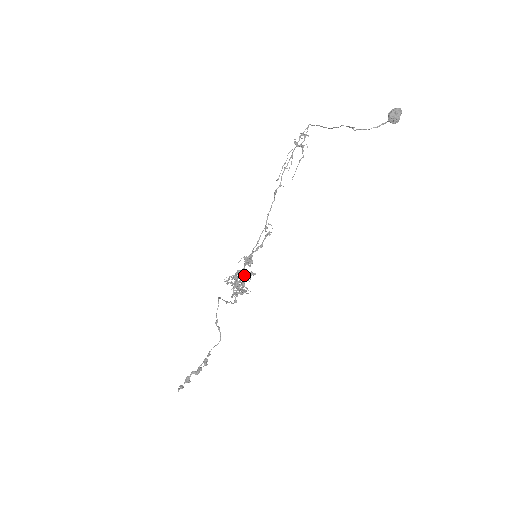
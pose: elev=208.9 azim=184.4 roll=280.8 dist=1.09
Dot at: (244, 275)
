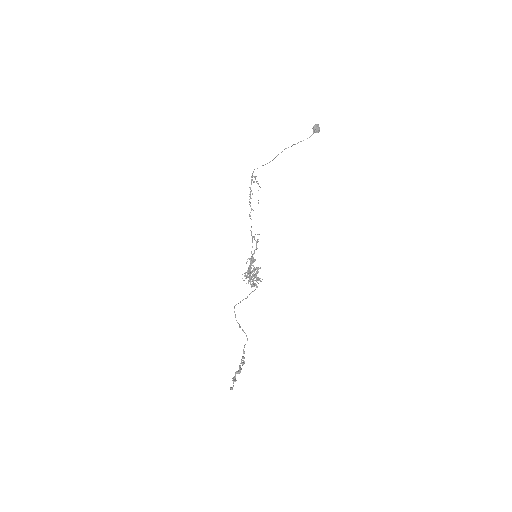
Dot at: (254, 269)
